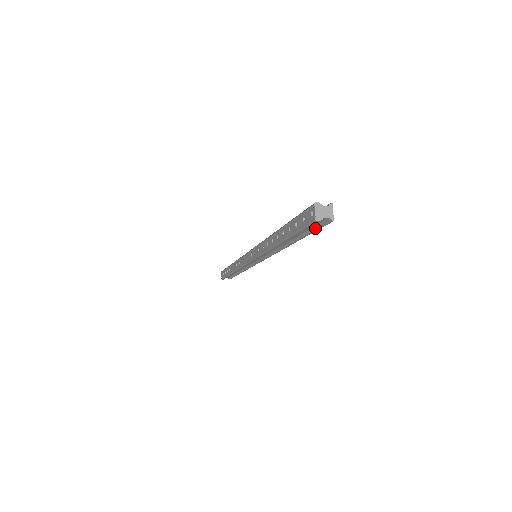
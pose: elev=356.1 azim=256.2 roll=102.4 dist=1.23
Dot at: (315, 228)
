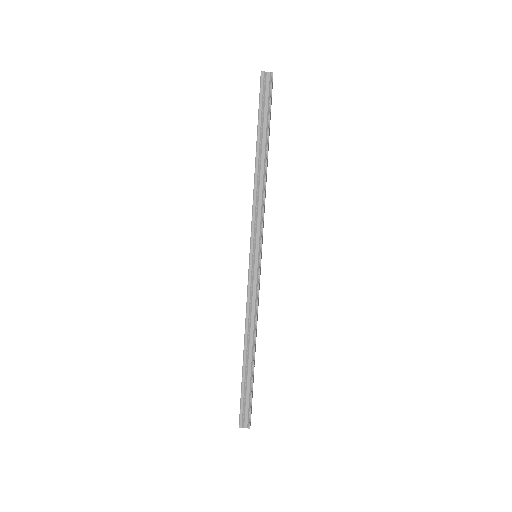
Dot at: occluded
